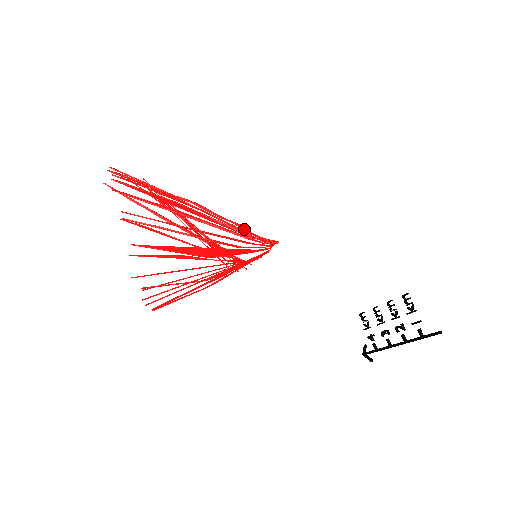
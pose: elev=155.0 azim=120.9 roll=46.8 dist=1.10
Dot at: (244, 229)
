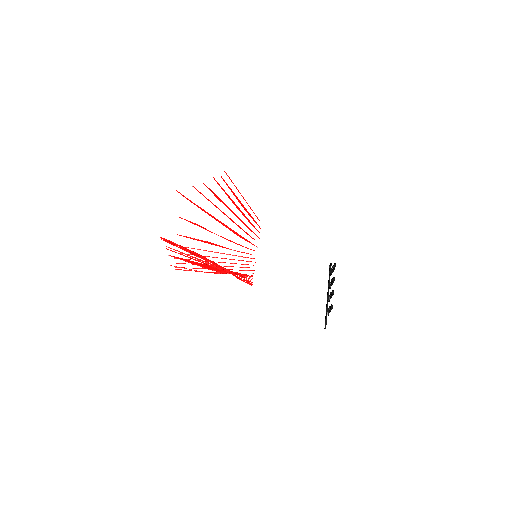
Dot at: (234, 275)
